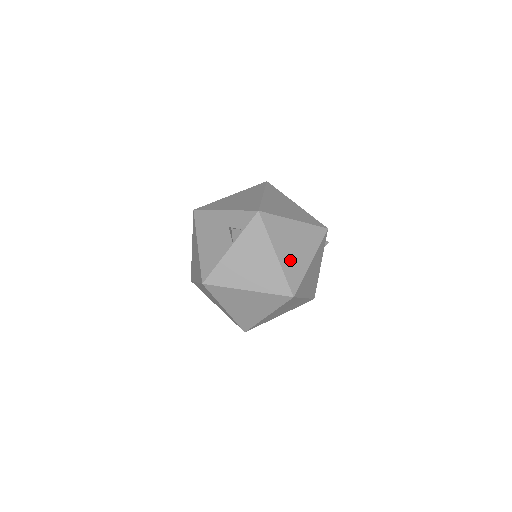
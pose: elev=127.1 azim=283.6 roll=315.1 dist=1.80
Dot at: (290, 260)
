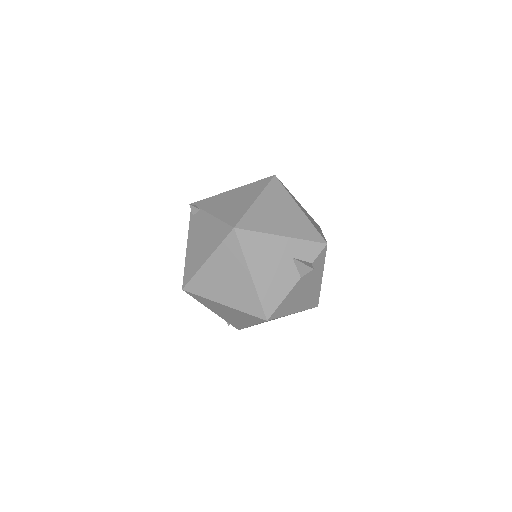
Dot at: occluded
